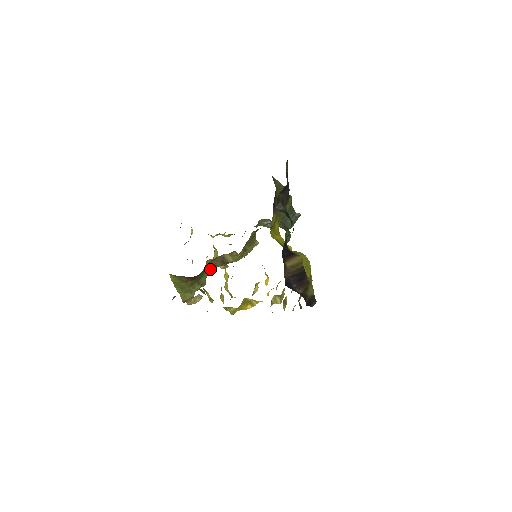
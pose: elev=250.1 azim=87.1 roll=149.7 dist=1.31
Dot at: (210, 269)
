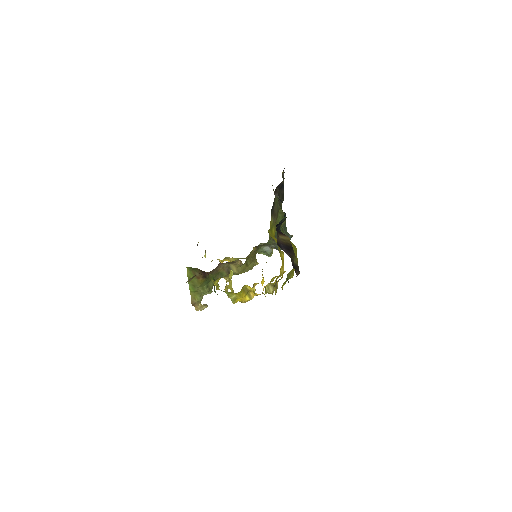
Dot at: (218, 277)
